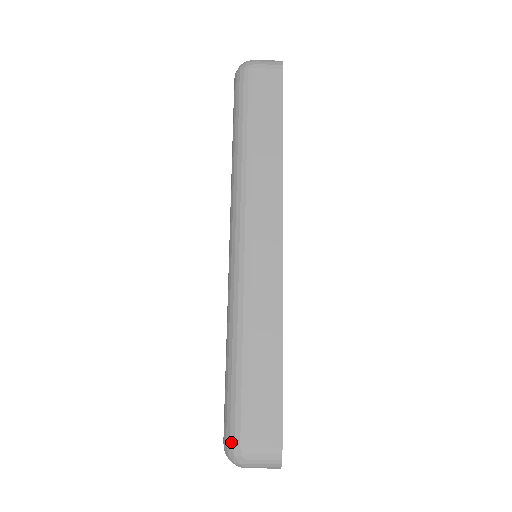
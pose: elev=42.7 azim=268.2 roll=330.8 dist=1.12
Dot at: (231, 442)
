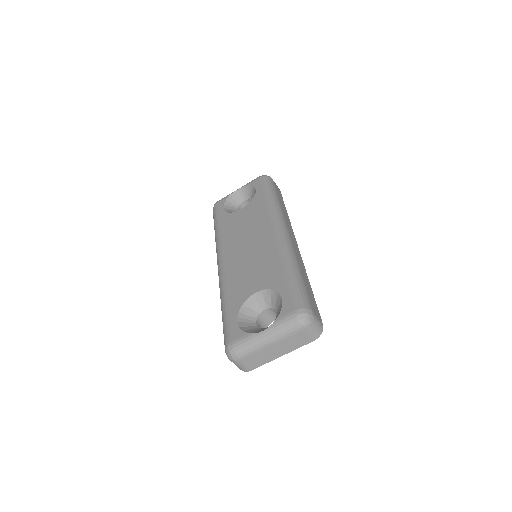
Dot at: (306, 307)
